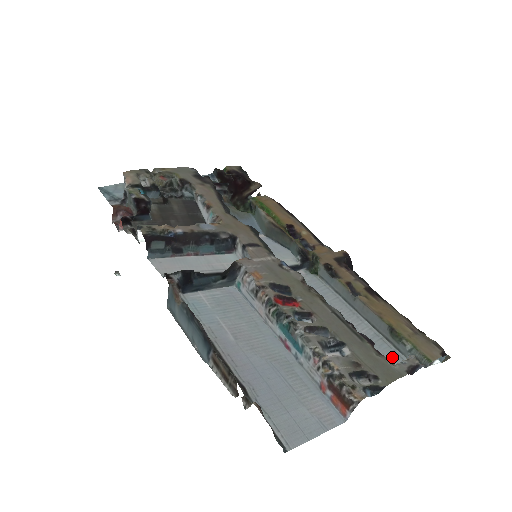
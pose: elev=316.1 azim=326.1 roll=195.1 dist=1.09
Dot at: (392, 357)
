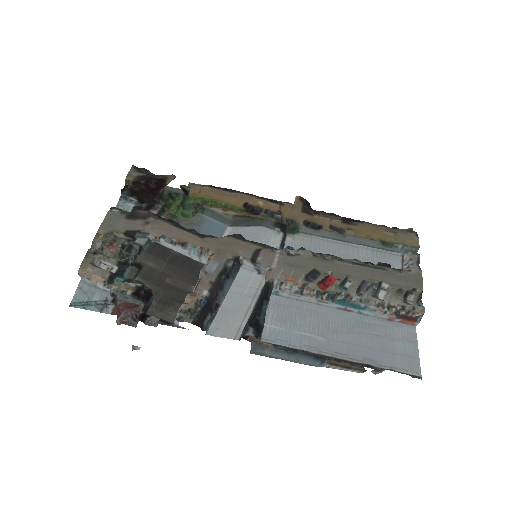
Dot at: (393, 259)
